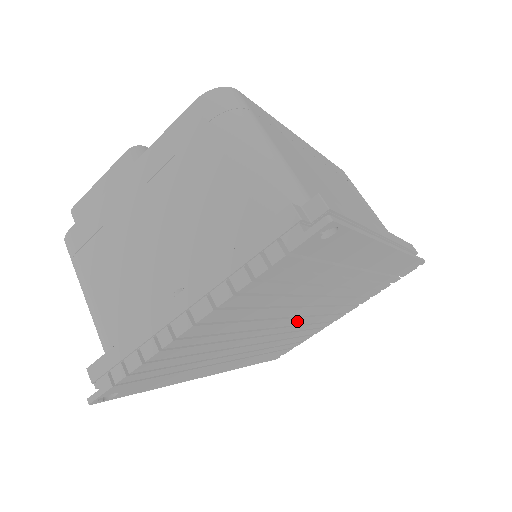
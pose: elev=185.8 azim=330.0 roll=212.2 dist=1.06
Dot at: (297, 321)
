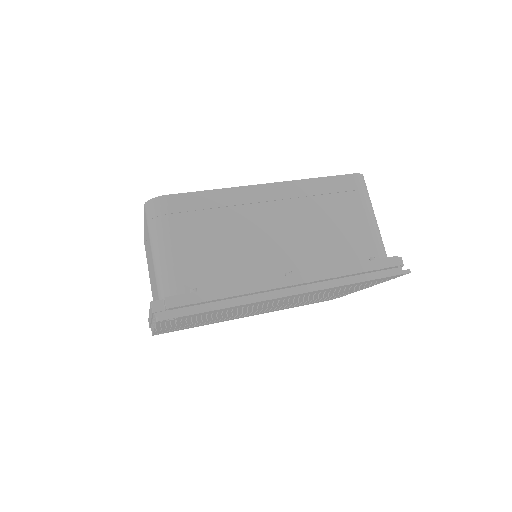
Dot at: (282, 305)
